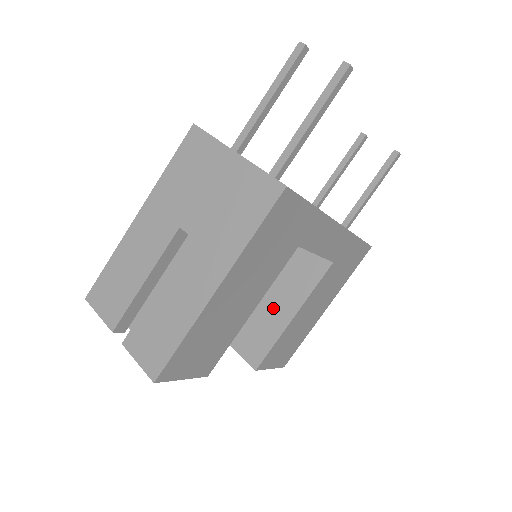
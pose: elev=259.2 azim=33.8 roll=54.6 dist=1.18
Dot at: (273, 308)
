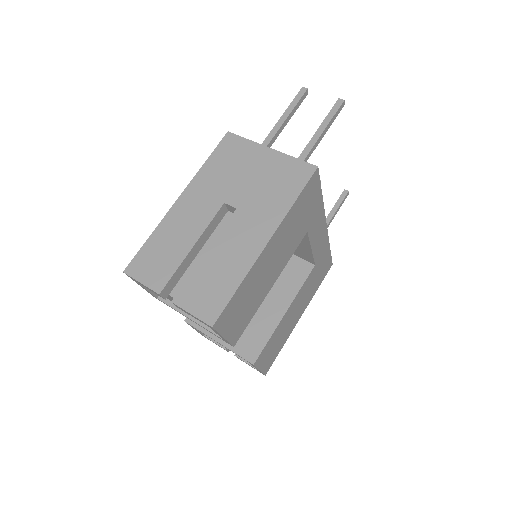
Dot at: (265, 308)
